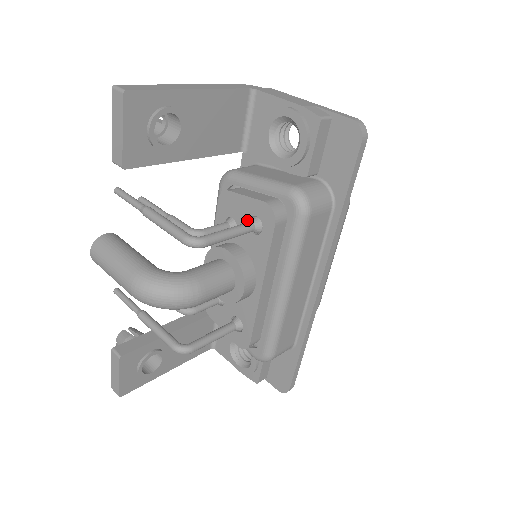
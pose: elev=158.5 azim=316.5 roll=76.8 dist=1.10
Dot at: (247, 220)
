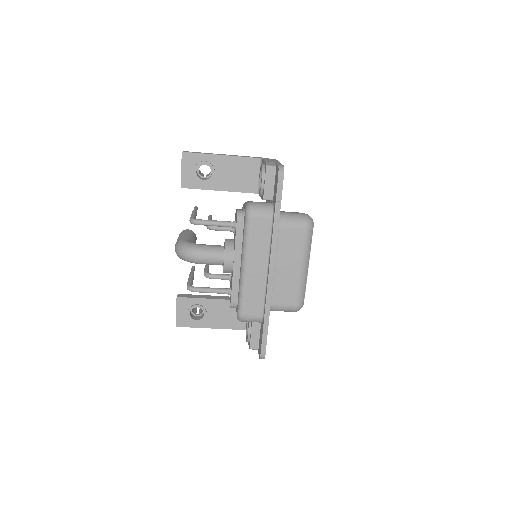
Dot at: occluded
